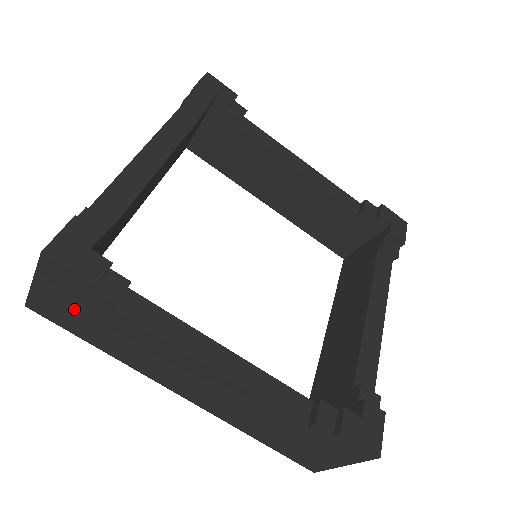
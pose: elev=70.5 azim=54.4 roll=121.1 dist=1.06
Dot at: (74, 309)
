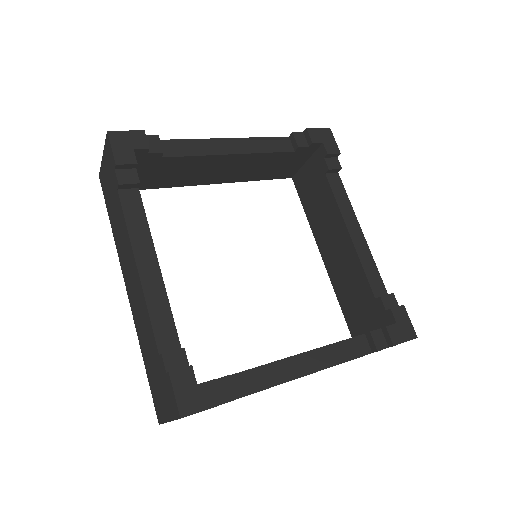
Dot at: (109, 184)
